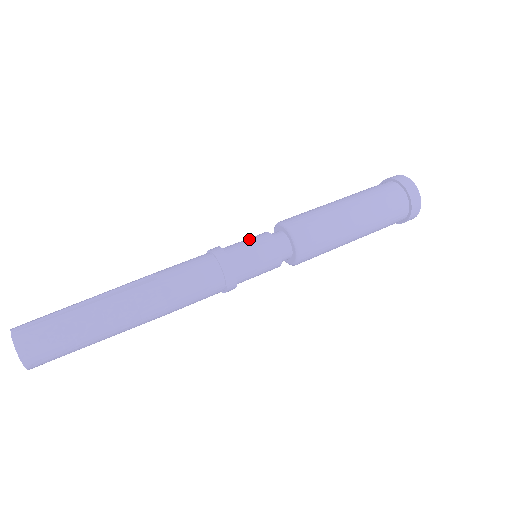
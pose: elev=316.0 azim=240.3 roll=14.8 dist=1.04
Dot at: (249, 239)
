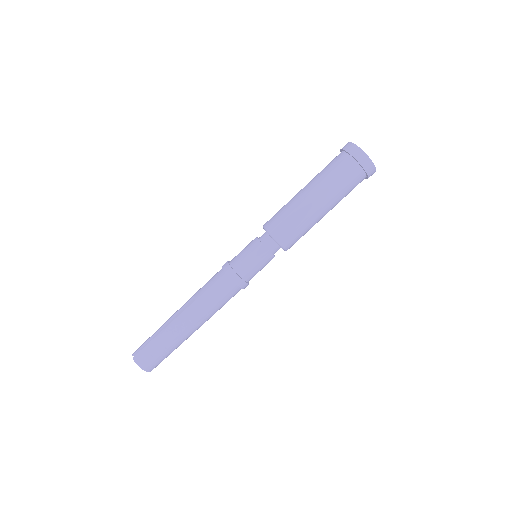
Dot at: (245, 248)
